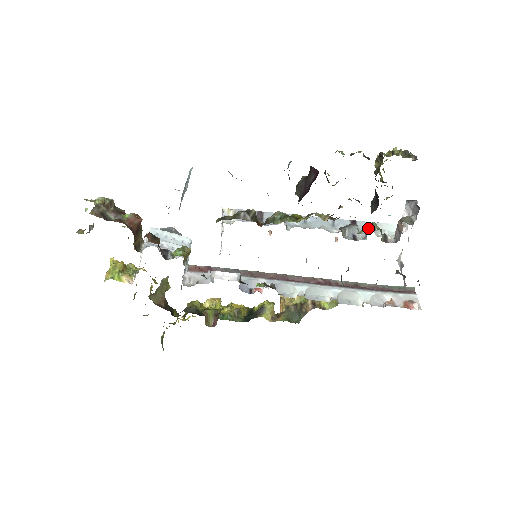
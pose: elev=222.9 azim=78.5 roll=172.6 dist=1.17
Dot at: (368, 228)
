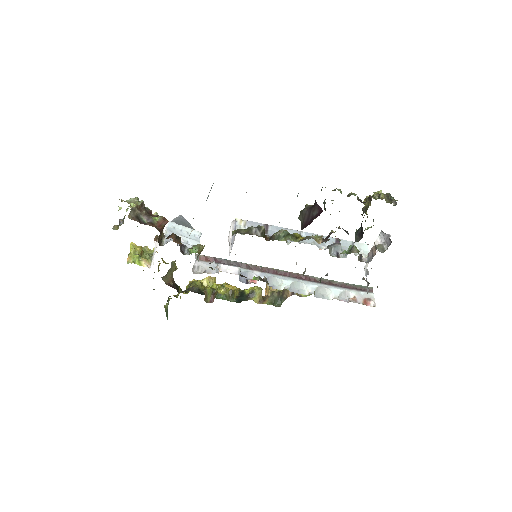
Dot at: (350, 250)
